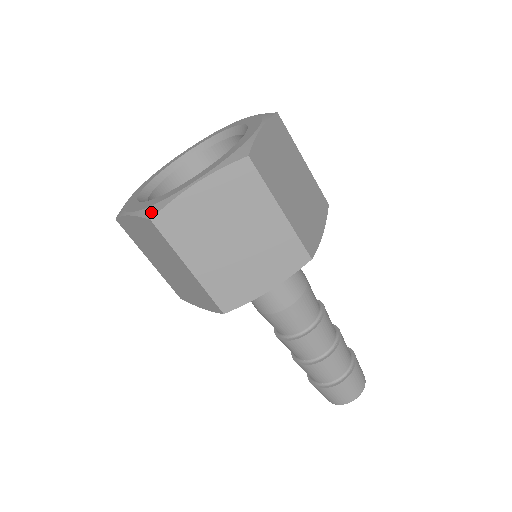
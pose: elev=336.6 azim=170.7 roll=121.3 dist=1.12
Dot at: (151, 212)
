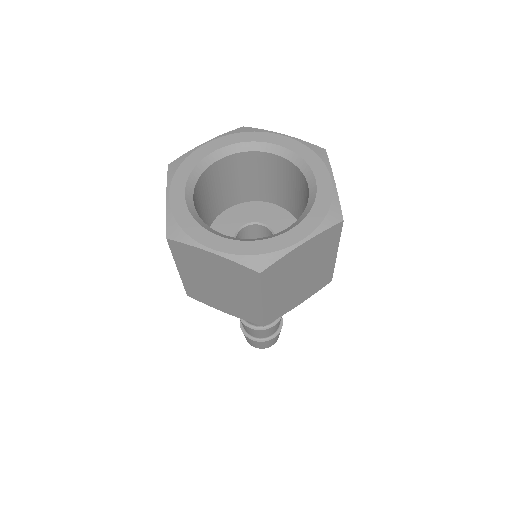
Dot at: (258, 264)
